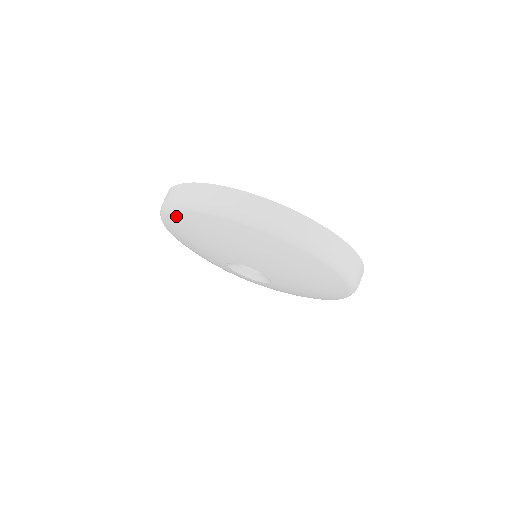
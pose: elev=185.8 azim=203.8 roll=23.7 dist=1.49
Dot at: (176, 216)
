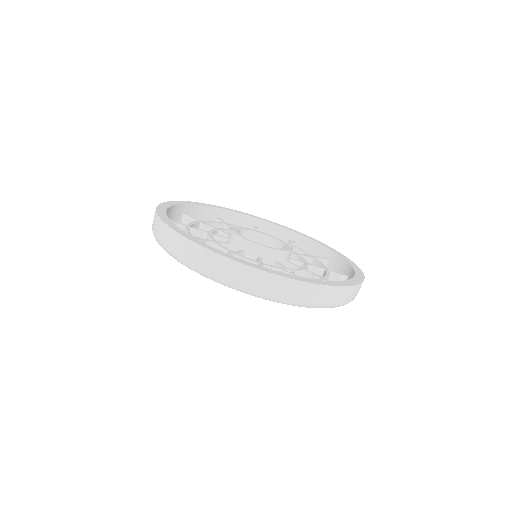
Dot at: occluded
